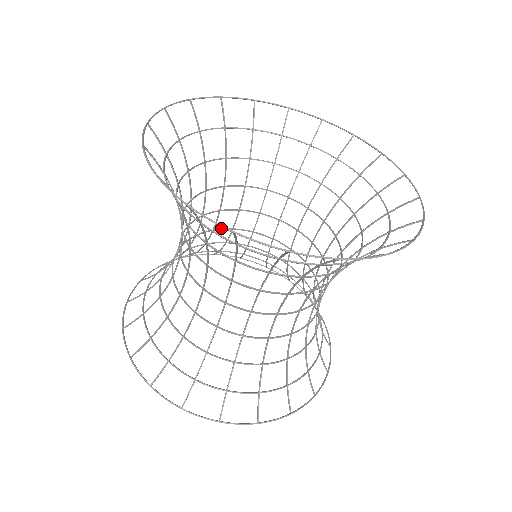
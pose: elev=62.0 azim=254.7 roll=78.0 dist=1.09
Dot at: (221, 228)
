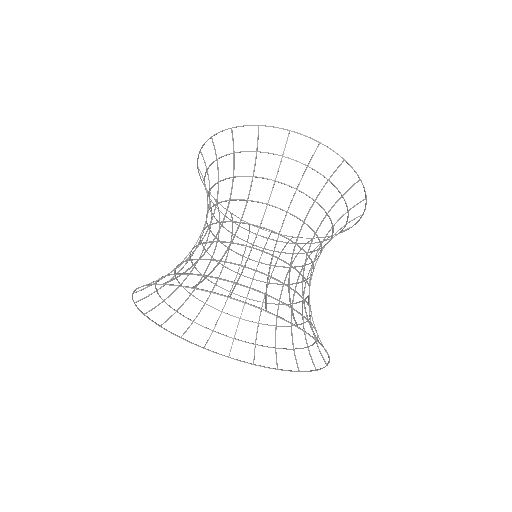
Dot at: (221, 287)
